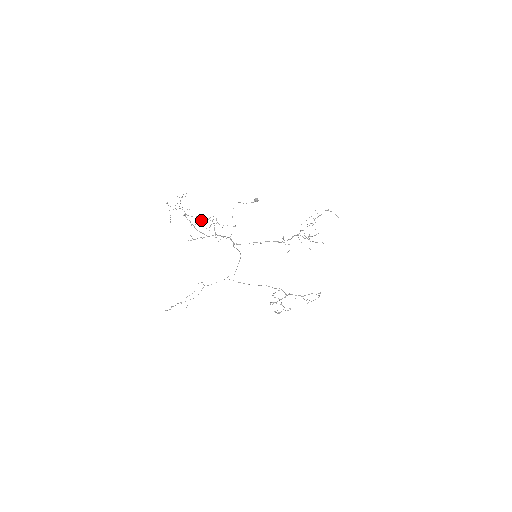
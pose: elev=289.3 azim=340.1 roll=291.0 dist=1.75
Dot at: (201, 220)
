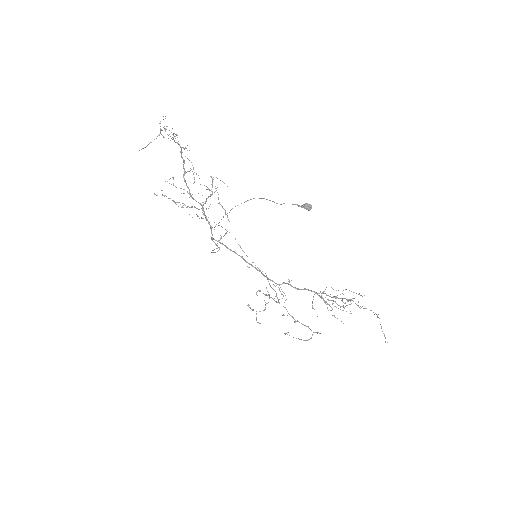
Dot at: occluded
